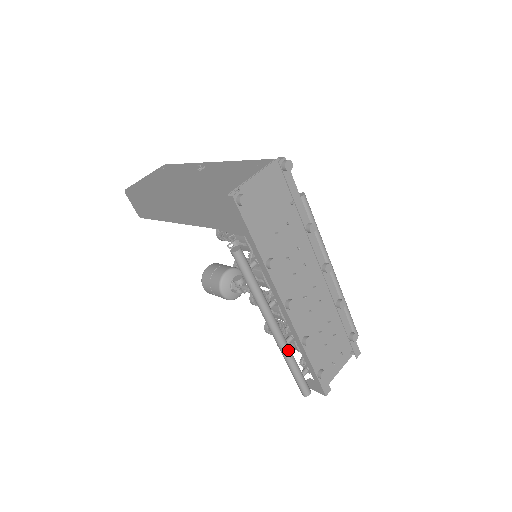
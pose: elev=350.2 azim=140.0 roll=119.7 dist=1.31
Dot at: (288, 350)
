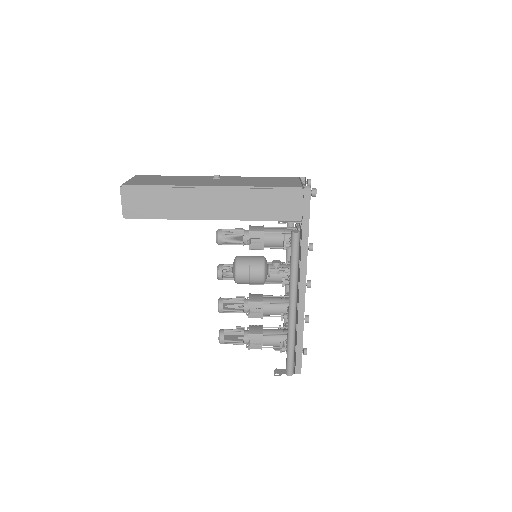
Dot at: (295, 328)
